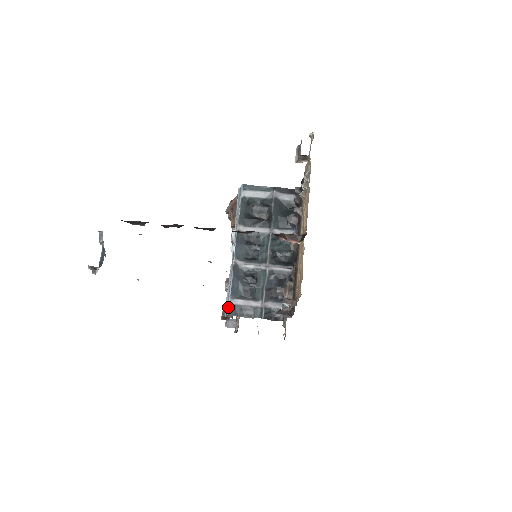
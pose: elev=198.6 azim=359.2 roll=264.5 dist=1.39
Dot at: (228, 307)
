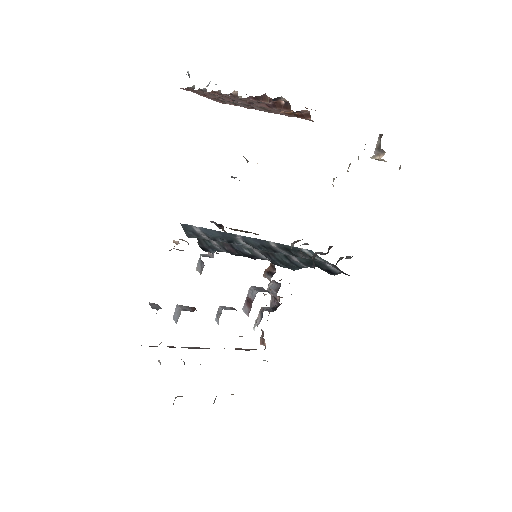
Dot at: occluded
